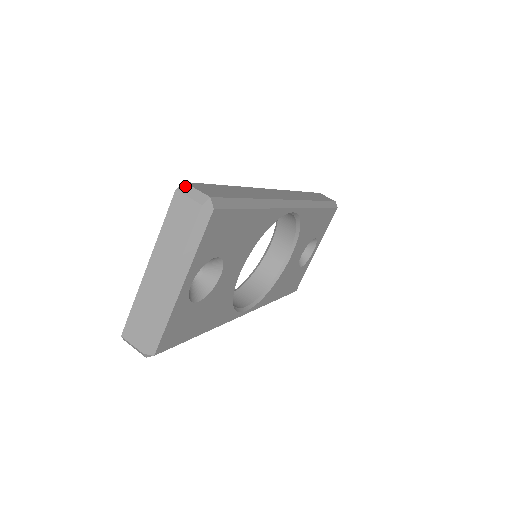
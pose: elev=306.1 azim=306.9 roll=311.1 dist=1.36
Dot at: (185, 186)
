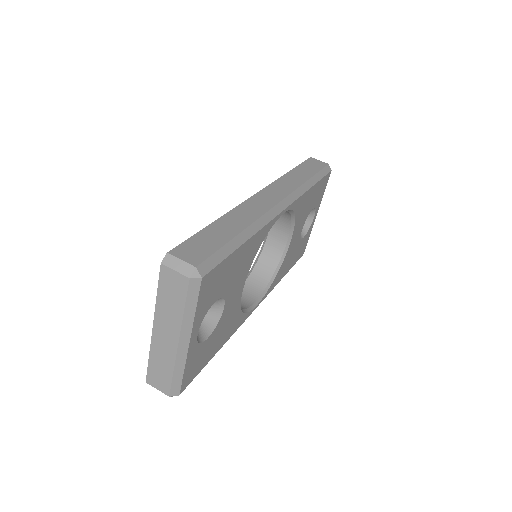
Dot at: (169, 258)
